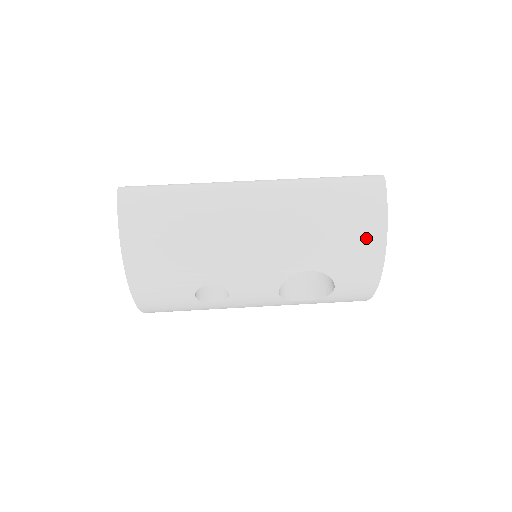
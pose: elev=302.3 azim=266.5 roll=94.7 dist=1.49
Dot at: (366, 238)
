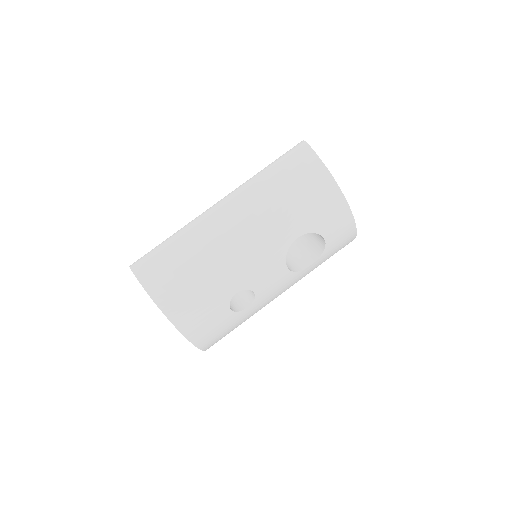
Dot at: (320, 189)
